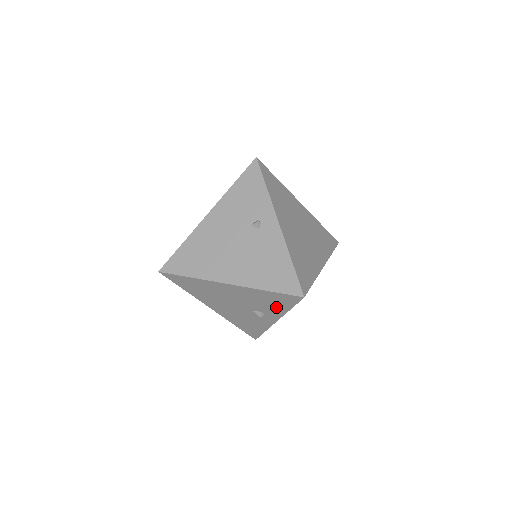
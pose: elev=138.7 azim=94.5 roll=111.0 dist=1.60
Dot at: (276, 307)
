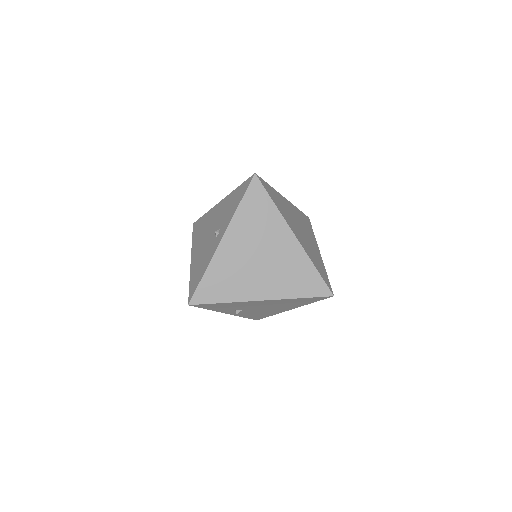
Dot at: (232, 210)
